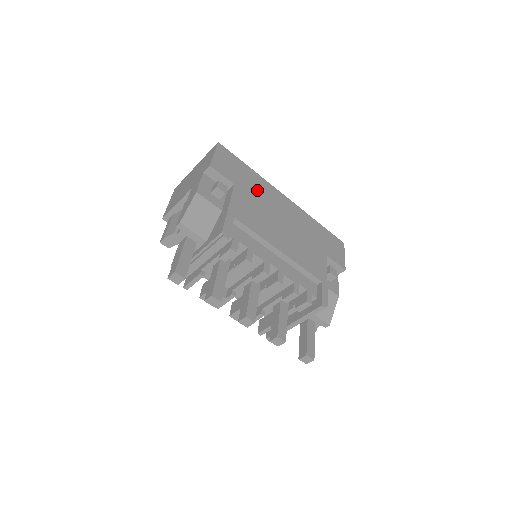
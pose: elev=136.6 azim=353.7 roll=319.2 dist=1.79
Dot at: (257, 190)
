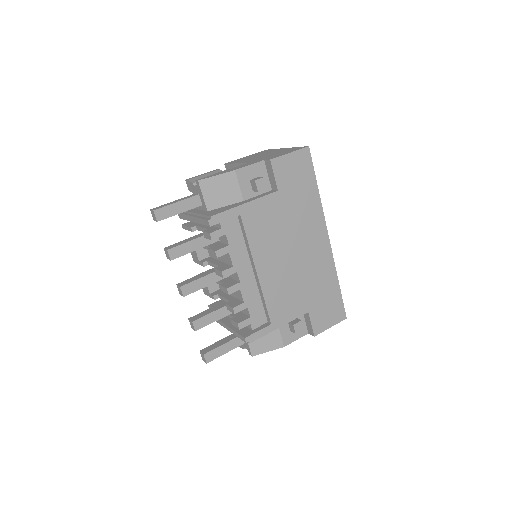
Dot at: (300, 211)
